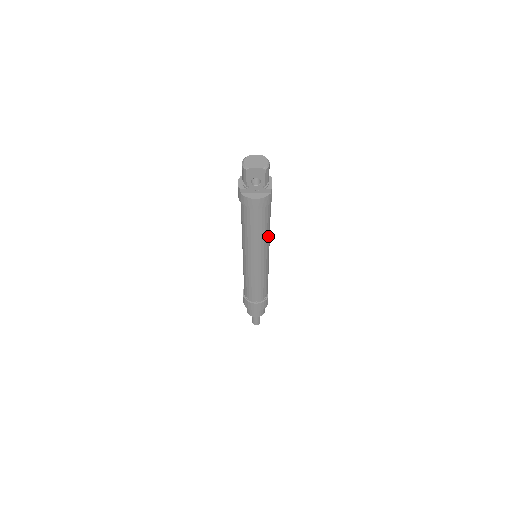
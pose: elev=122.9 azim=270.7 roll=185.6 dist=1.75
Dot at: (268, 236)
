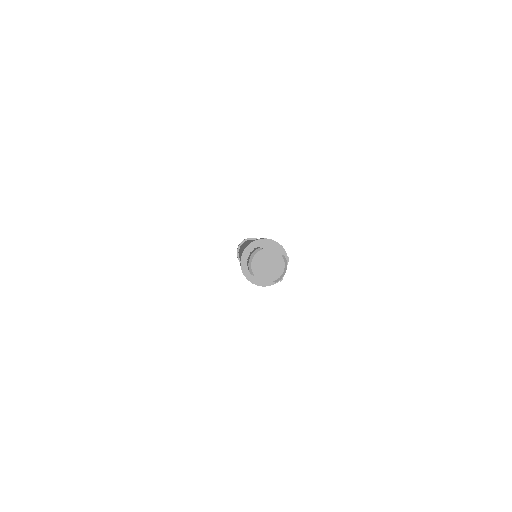
Dot at: occluded
